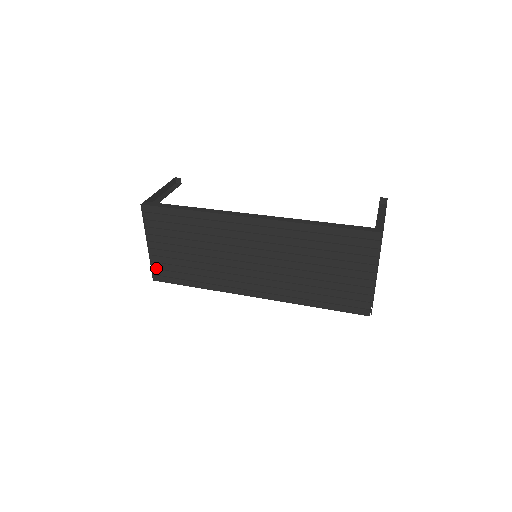
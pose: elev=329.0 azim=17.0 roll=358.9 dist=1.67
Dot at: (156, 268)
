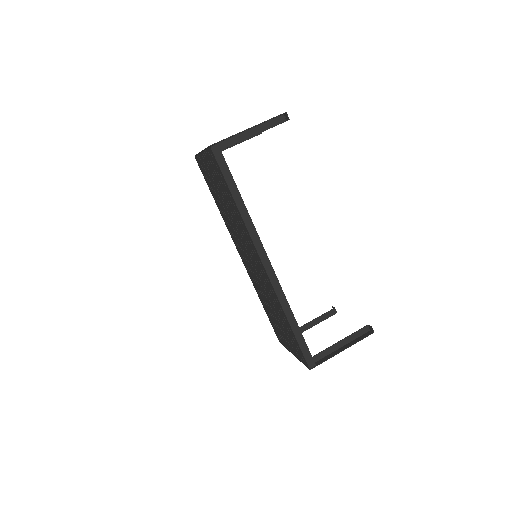
Dot at: (199, 160)
